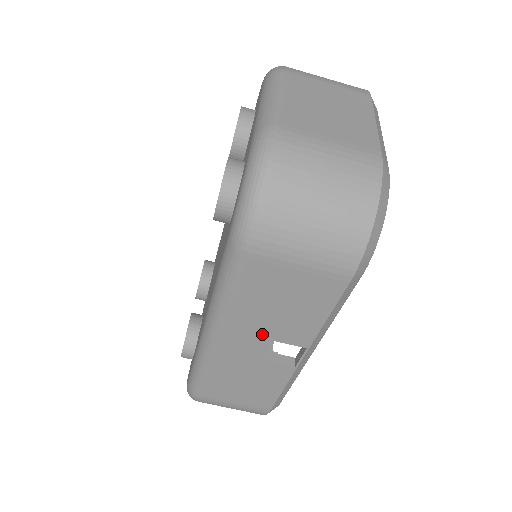
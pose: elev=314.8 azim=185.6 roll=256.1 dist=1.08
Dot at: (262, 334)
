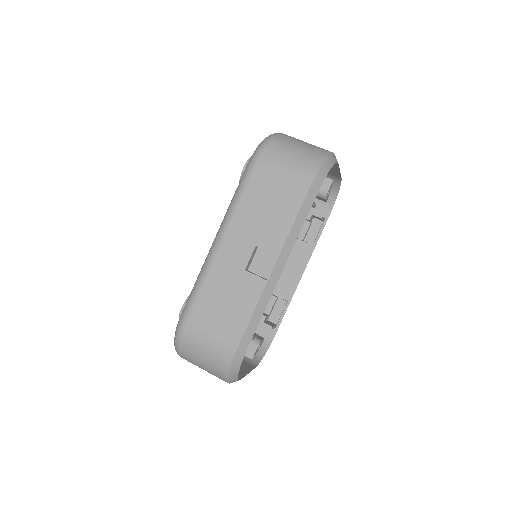
Dot at: (250, 239)
